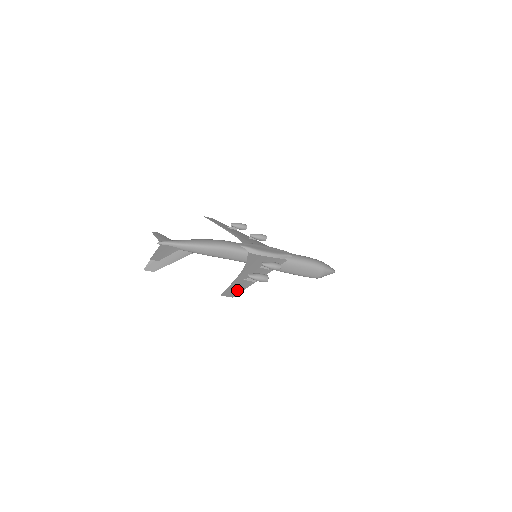
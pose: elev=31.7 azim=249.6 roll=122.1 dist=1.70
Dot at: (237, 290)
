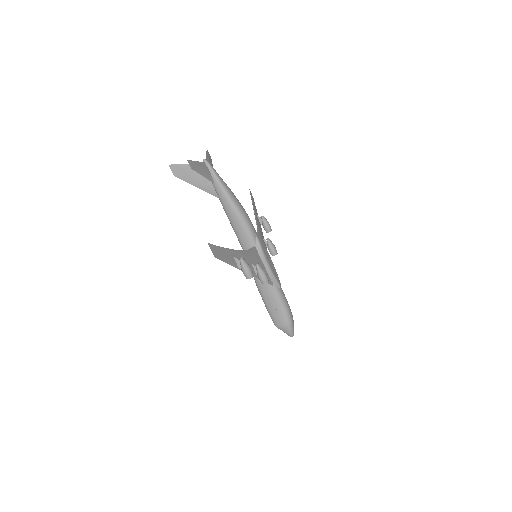
Dot at: (222, 256)
